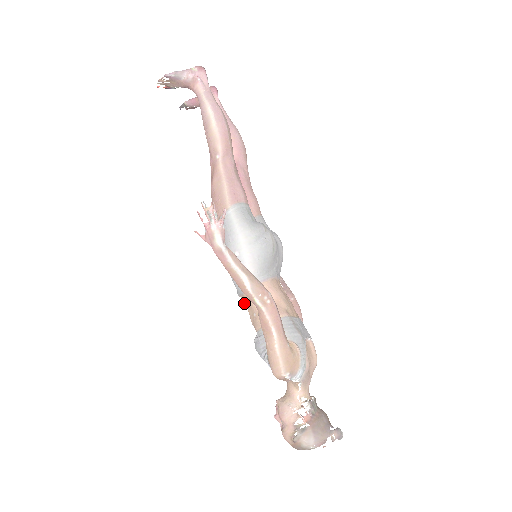
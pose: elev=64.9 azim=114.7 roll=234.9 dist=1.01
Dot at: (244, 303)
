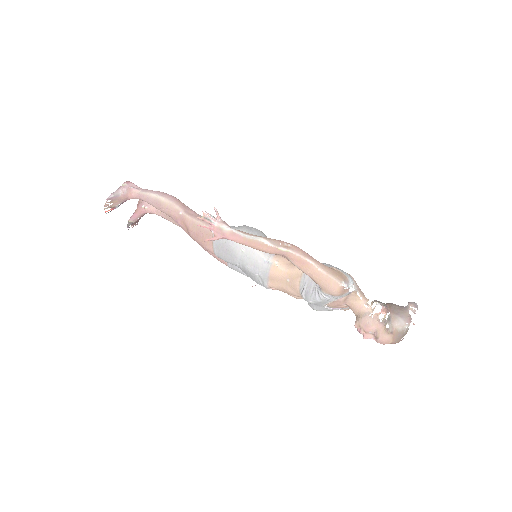
Dot at: (274, 287)
